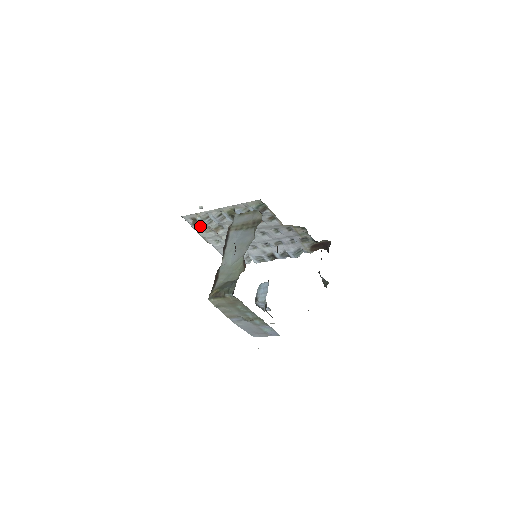
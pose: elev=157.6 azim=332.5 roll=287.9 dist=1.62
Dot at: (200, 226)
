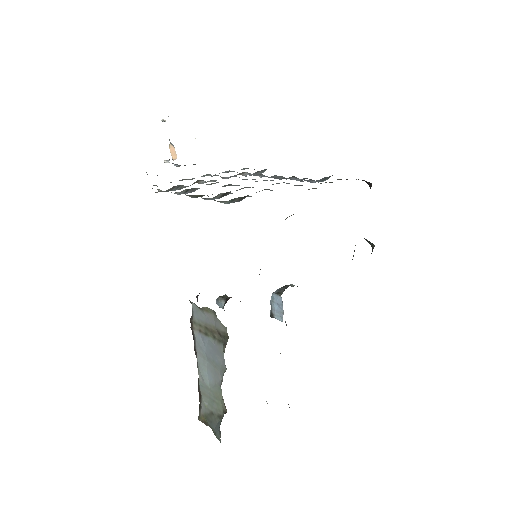
Dot at: occluded
